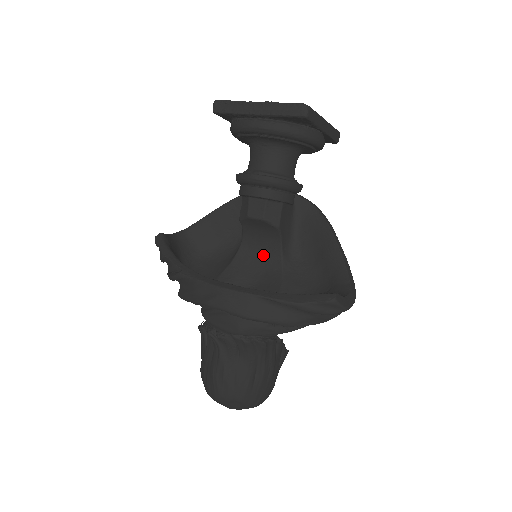
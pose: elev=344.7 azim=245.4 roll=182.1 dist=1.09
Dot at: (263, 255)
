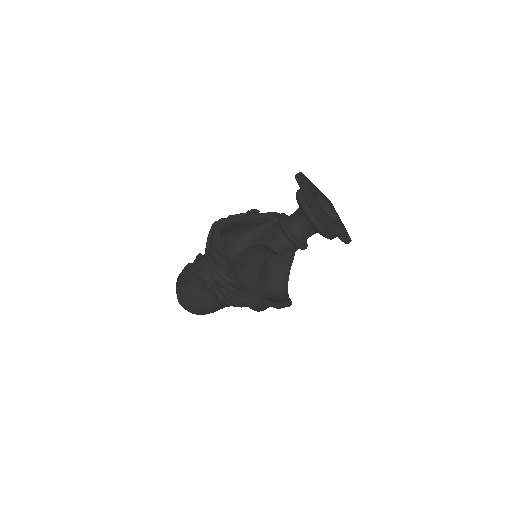
Dot at: (258, 254)
